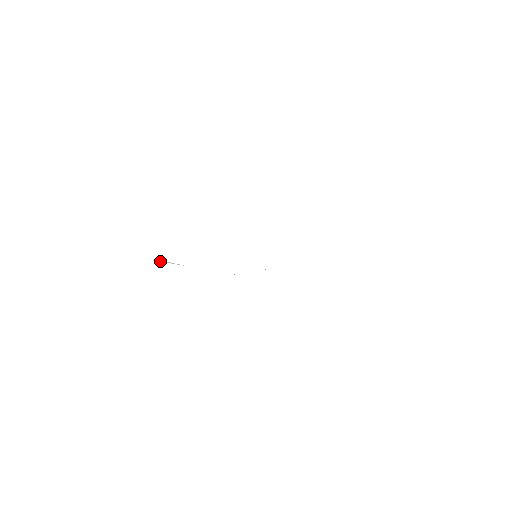
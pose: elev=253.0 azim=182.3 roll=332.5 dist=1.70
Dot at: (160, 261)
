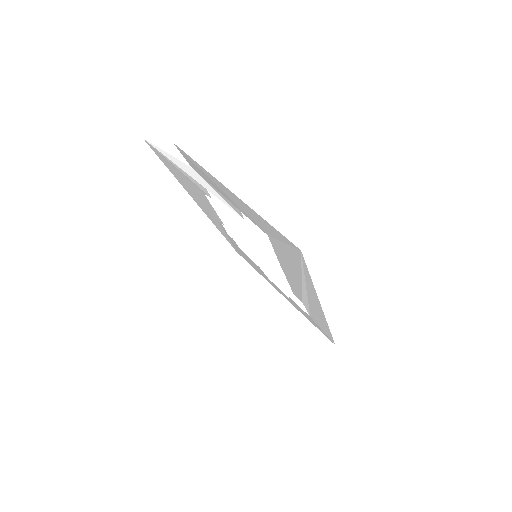
Dot at: (178, 163)
